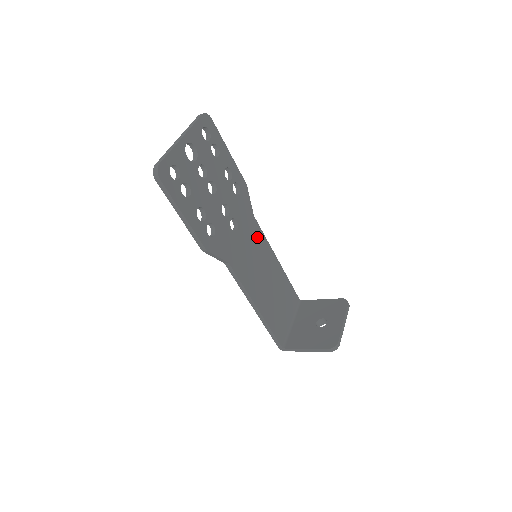
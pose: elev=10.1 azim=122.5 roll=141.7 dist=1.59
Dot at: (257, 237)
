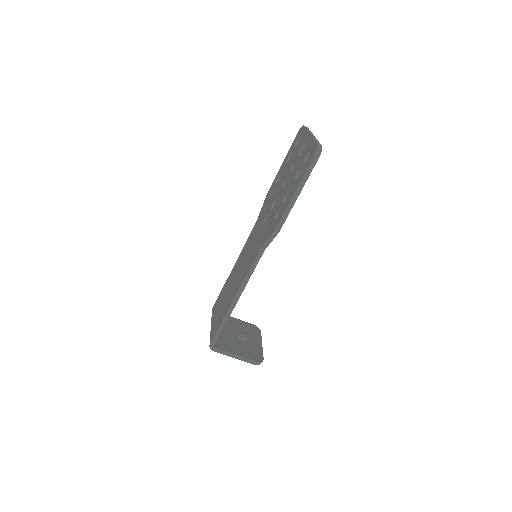
Dot at: occluded
